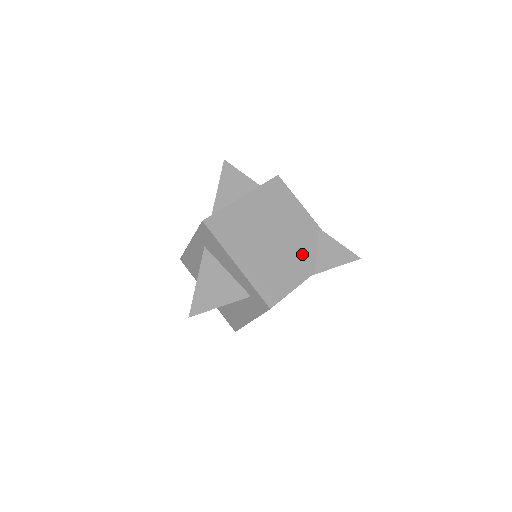
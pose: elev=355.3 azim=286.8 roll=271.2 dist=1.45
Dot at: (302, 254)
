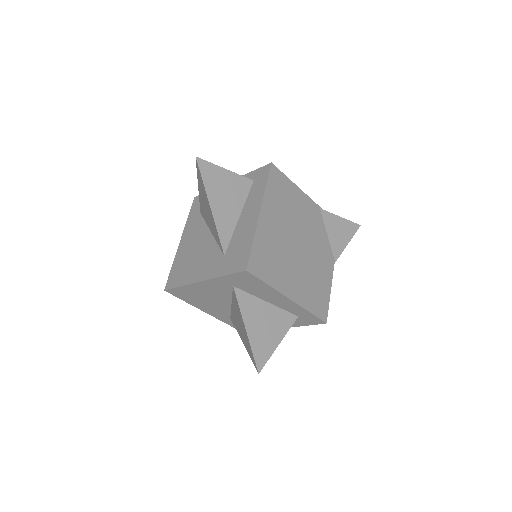
Dot at: (321, 247)
